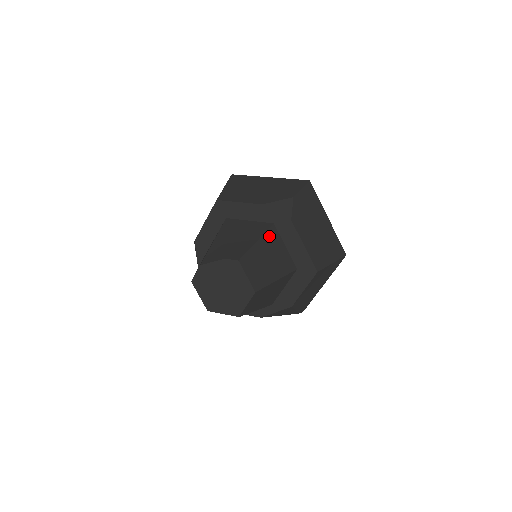
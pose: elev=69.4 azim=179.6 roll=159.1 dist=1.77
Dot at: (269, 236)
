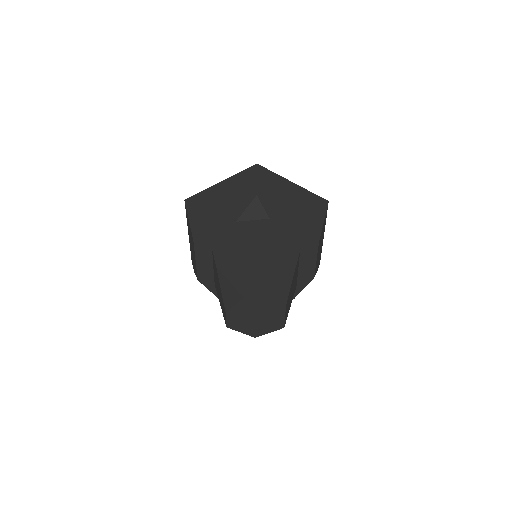
Dot at: (261, 245)
